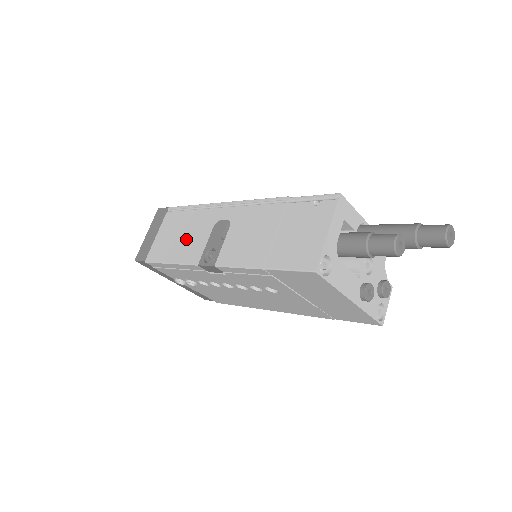
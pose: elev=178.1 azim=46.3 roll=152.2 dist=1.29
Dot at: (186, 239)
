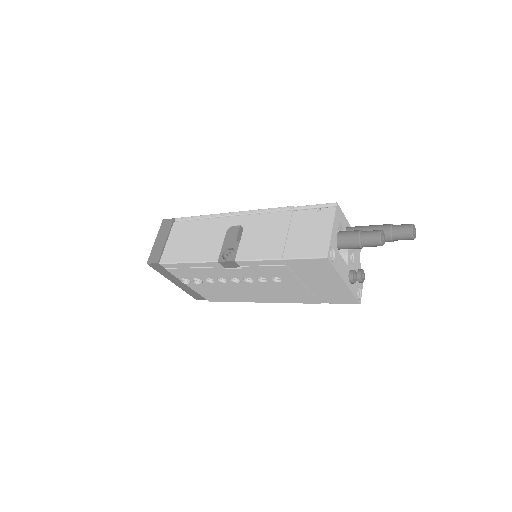
Dot at: (200, 242)
